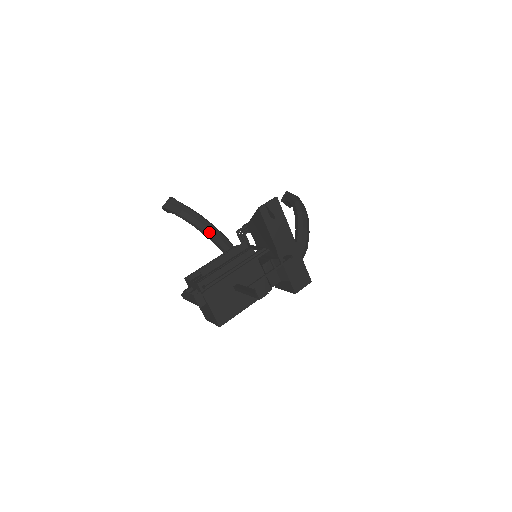
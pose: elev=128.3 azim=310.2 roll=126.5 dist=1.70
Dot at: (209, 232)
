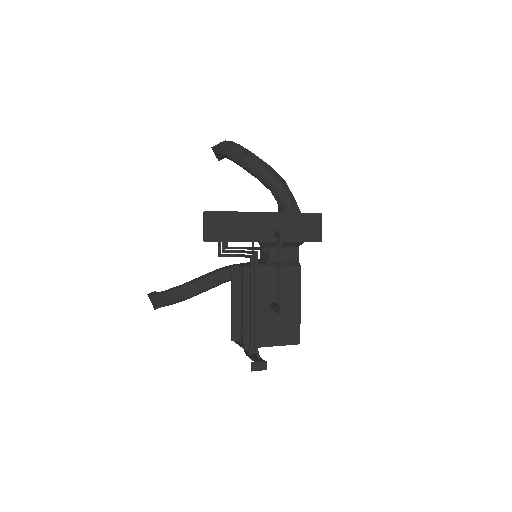
Dot at: (202, 288)
